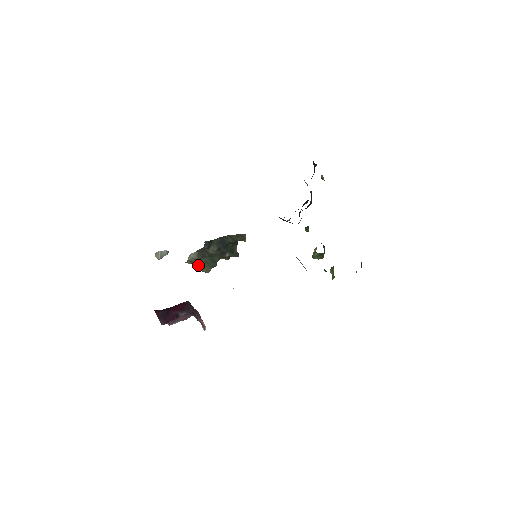
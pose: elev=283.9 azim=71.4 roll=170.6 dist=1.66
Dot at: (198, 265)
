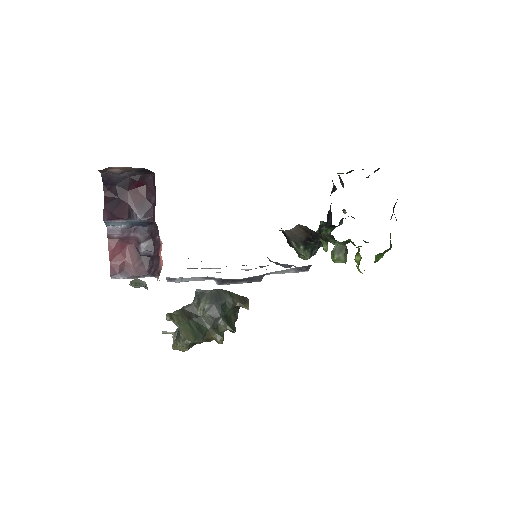
Dot at: (179, 327)
